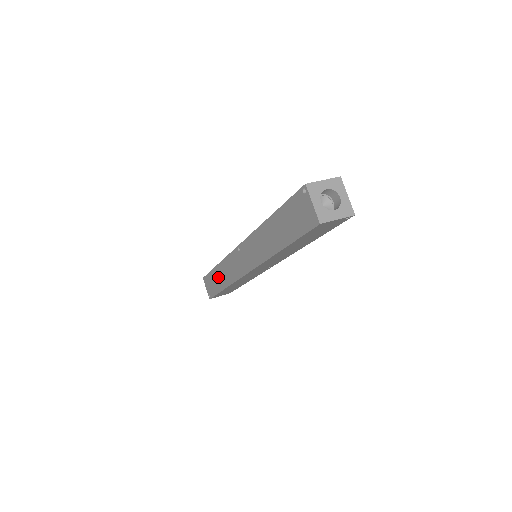
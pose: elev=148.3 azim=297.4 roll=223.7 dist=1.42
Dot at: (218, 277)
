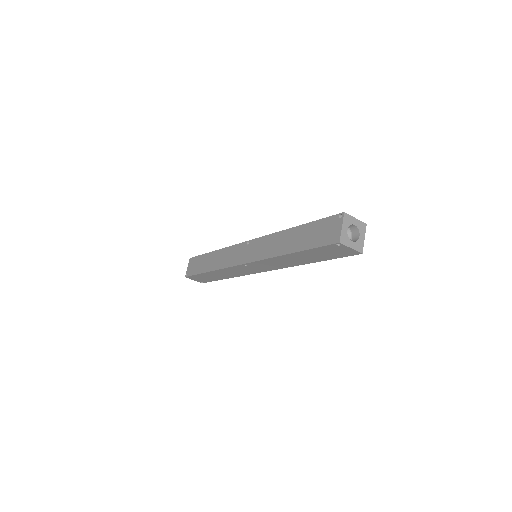
Dot at: (214, 276)
